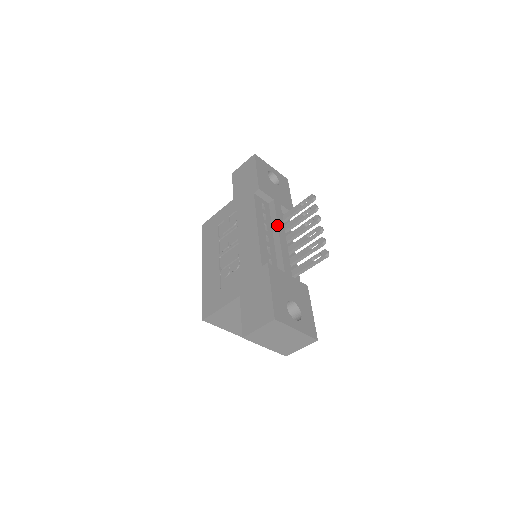
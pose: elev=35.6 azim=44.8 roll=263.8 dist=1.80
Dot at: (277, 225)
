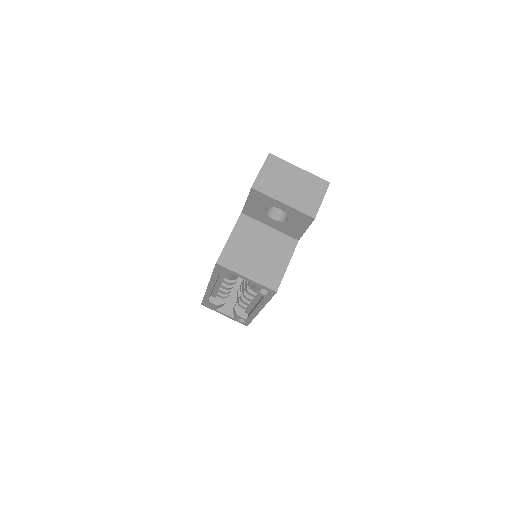
Dot at: occluded
